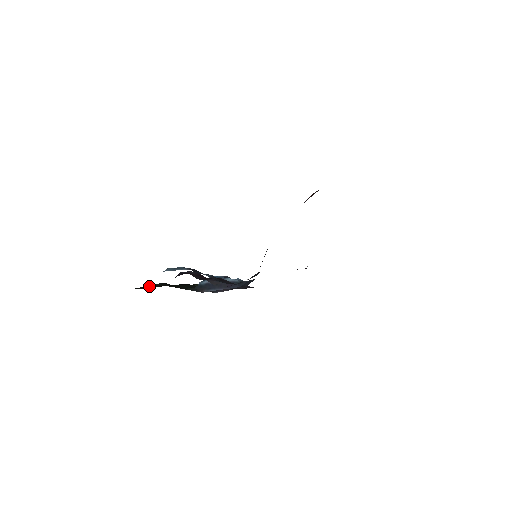
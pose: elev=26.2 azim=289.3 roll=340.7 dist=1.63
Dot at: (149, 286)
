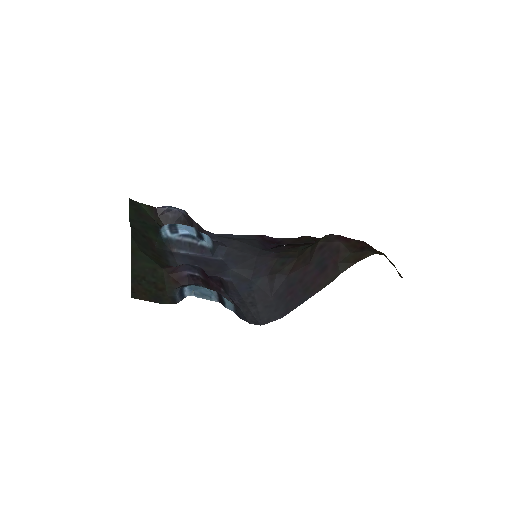
Dot at: (140, 270)
